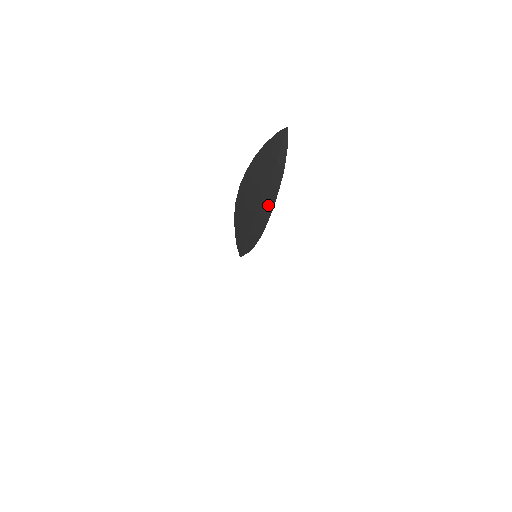
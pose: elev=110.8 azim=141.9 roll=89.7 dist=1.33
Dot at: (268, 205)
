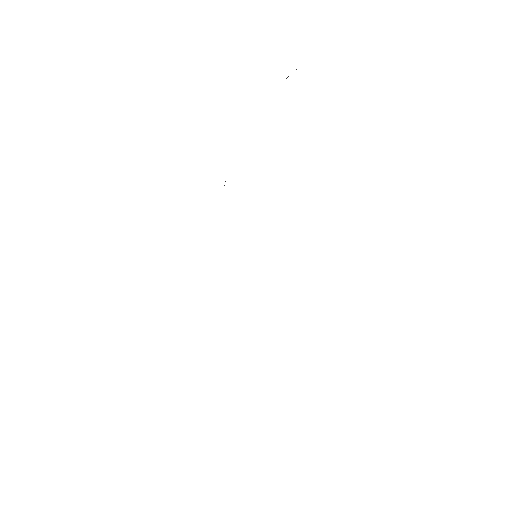
Dot at: occluded
